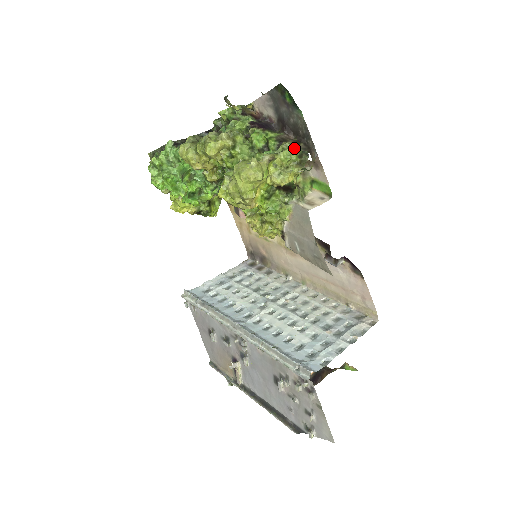
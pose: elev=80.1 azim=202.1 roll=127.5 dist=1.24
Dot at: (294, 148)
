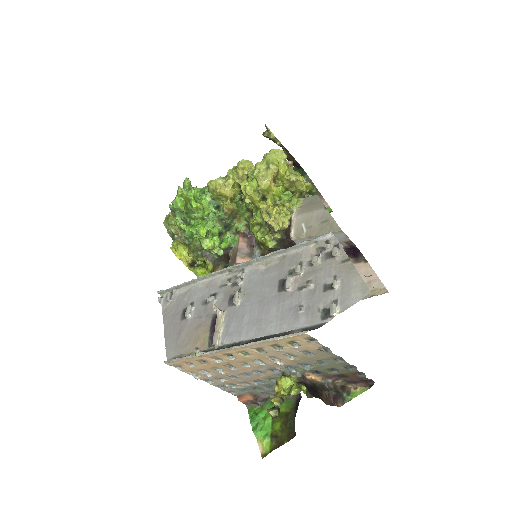
Dot at: occluded
